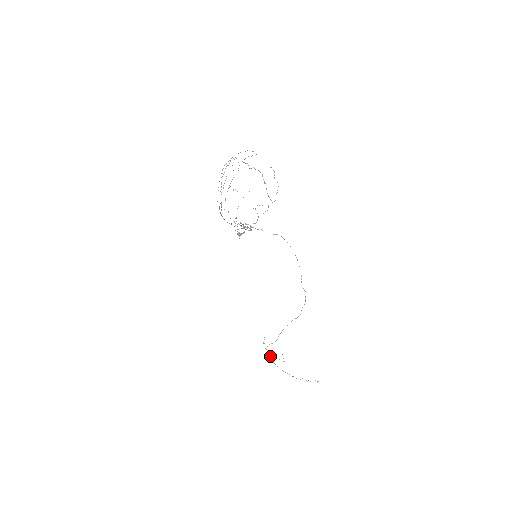
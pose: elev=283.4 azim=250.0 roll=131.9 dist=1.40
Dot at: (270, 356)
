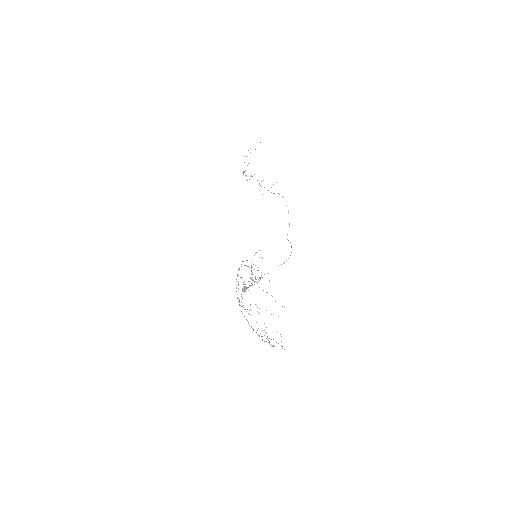
Dot at: occluded
